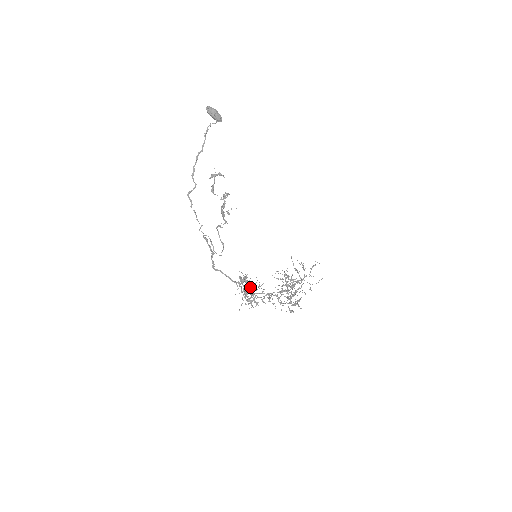
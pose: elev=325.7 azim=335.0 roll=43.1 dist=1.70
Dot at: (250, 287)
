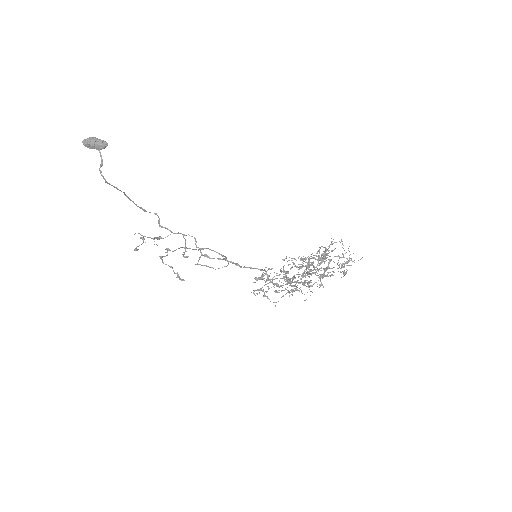
Dot at: occluded
